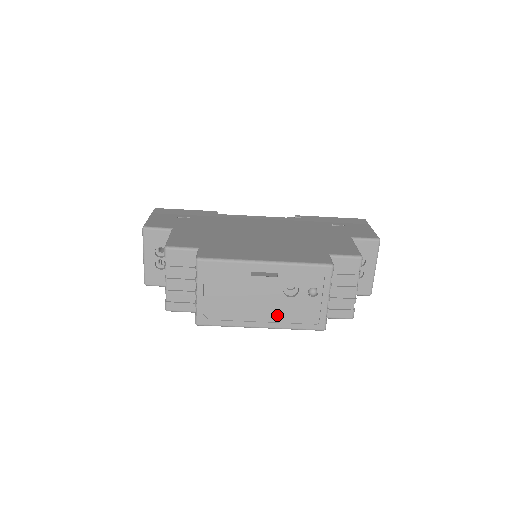
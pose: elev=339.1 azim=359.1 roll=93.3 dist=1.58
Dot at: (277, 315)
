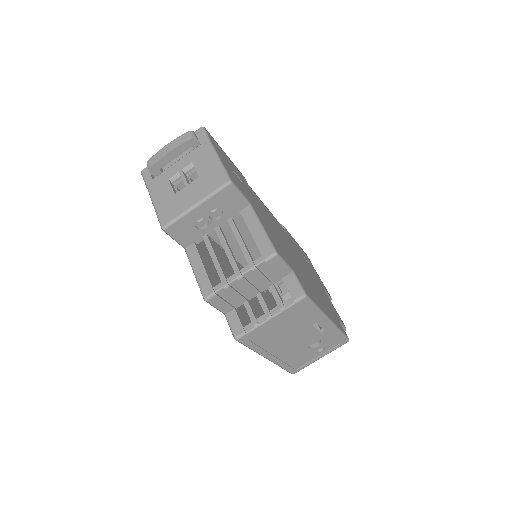
Dot at: (287, 355)
